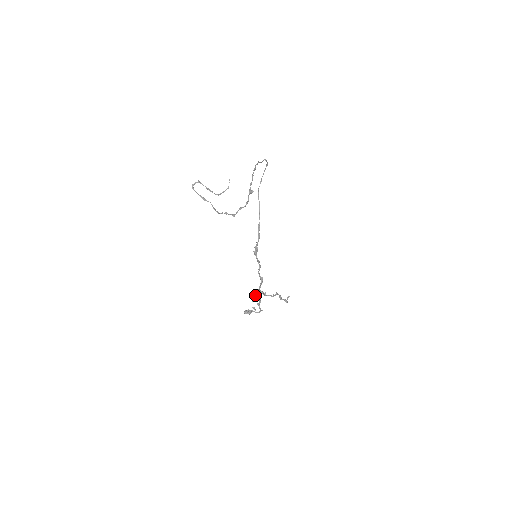
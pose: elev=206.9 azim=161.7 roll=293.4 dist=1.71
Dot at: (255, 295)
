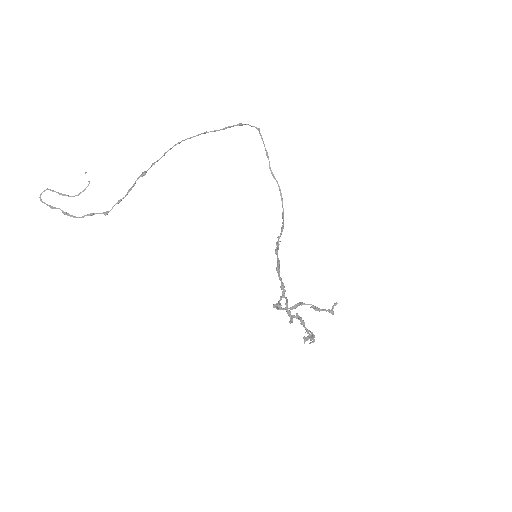
Dot at: (287, 312)
